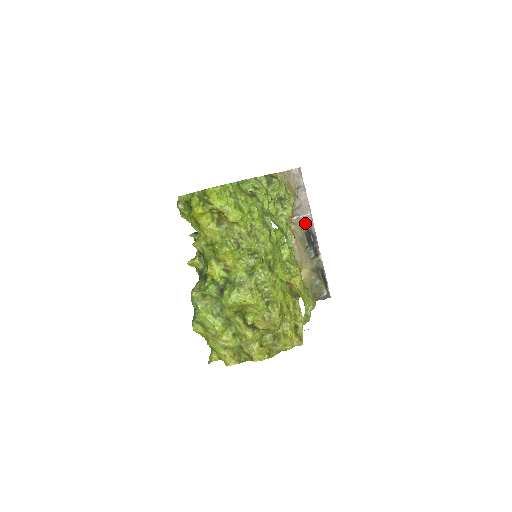
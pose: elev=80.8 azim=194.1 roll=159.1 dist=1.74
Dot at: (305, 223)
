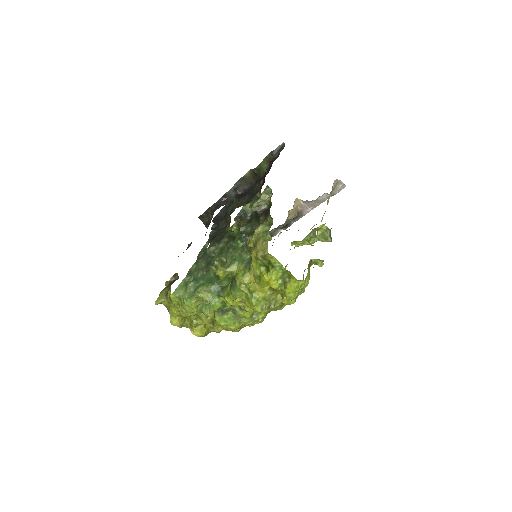
Dot at: (300, 211)
